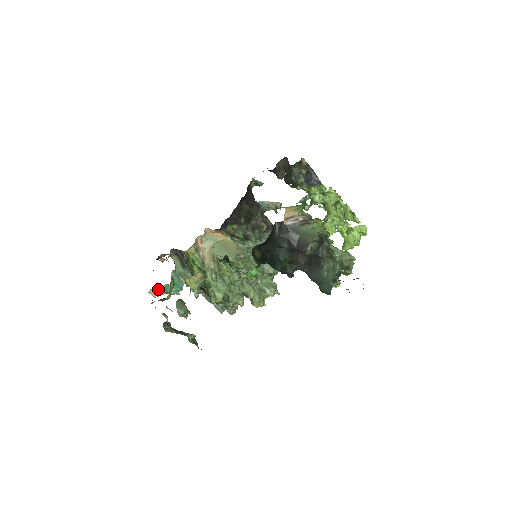
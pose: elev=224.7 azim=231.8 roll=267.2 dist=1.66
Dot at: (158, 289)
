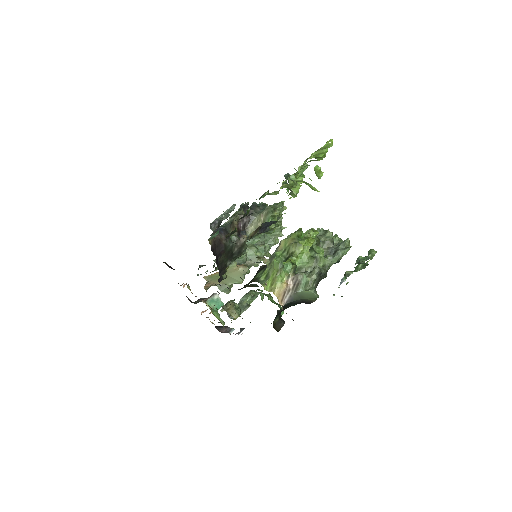
Dot at: occluded
